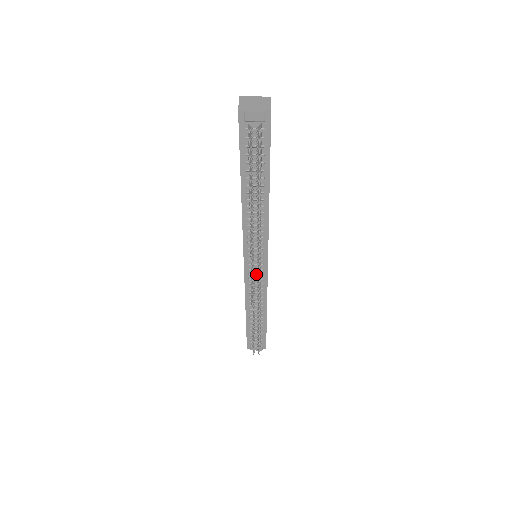
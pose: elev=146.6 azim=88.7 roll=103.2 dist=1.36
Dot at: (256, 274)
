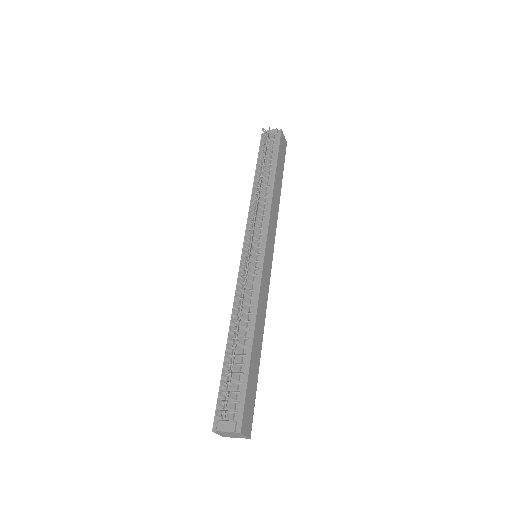
Dot at: occluded
